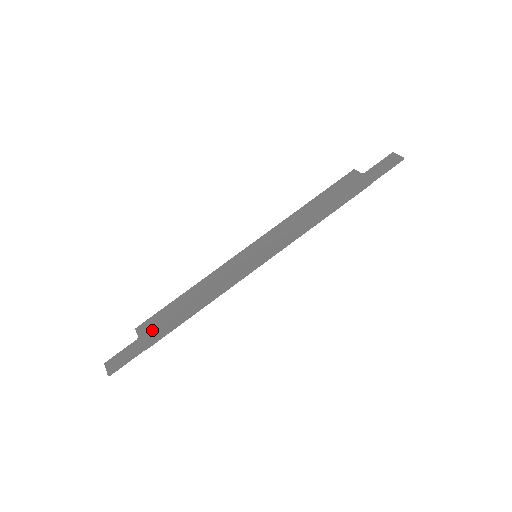
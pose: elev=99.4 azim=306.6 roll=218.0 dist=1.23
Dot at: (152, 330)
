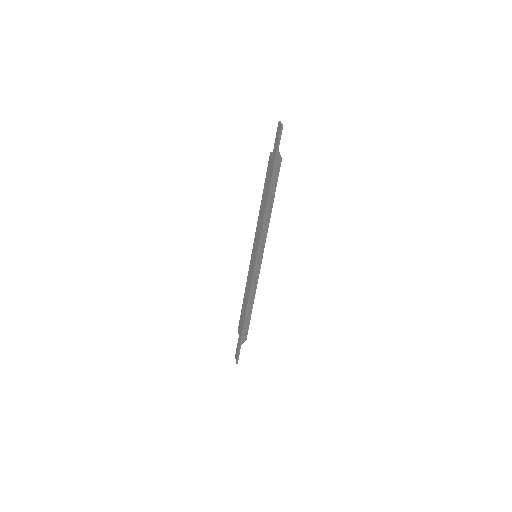
Dot at: (240, 329)
